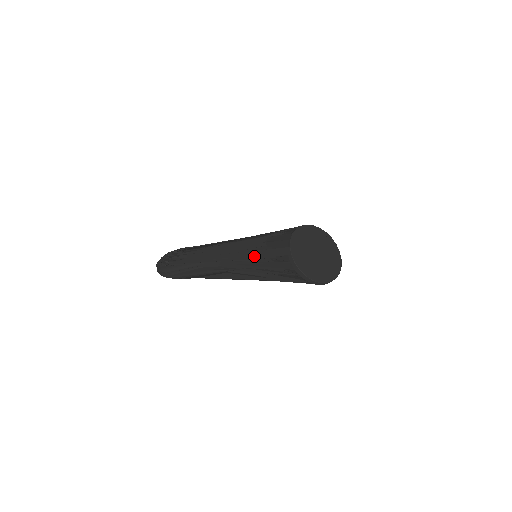
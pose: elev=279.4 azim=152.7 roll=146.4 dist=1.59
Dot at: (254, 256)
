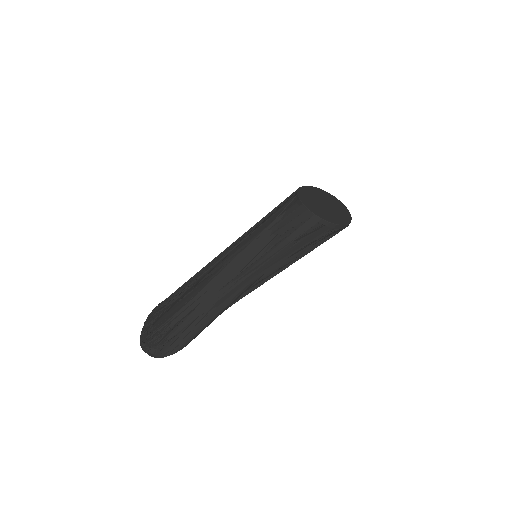
Dot at: (277, 251)
